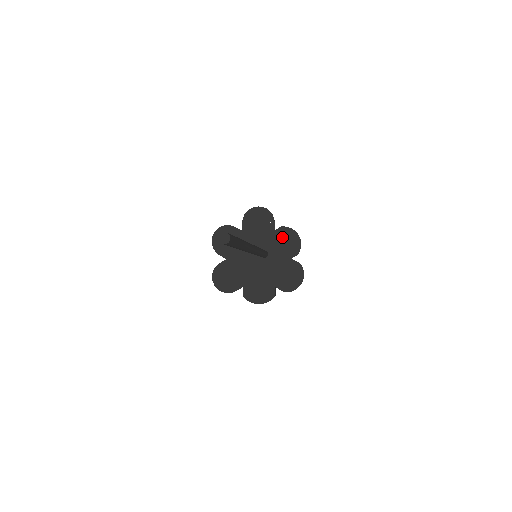
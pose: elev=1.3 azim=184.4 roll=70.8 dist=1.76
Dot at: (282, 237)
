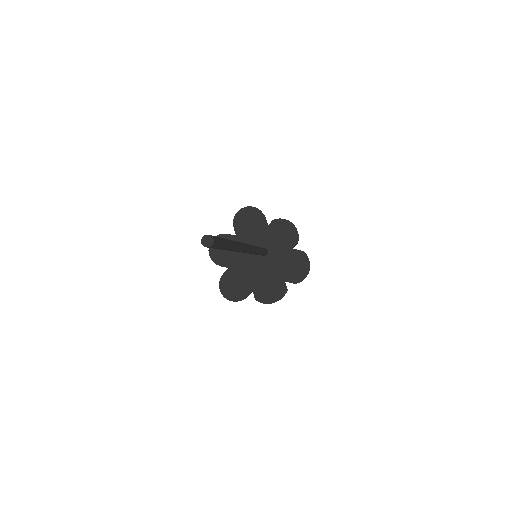
Dot at: (277, 230)
